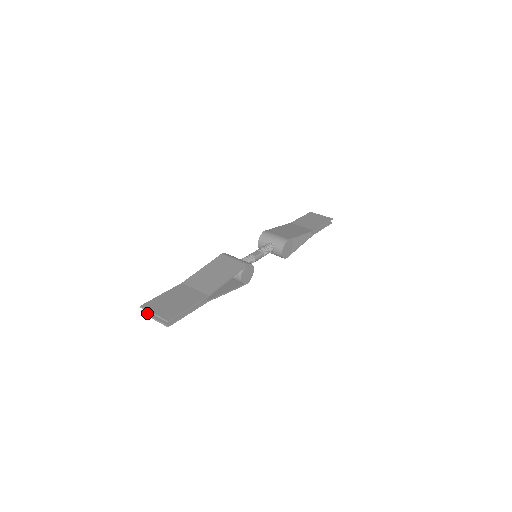
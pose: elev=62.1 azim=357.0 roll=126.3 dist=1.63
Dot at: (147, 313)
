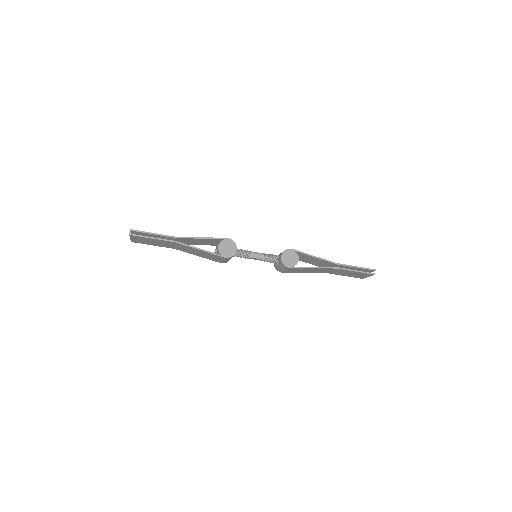
Dot at: occluded
